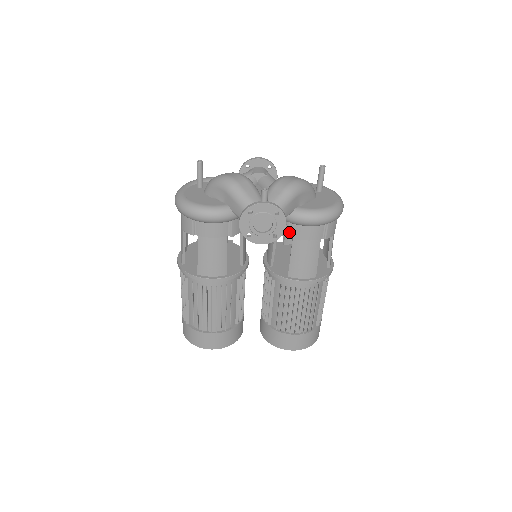
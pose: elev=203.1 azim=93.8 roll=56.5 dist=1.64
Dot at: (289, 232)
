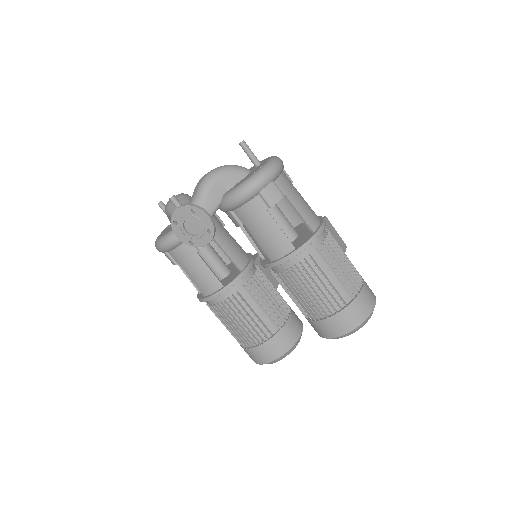
Dot at: (237, 220)
